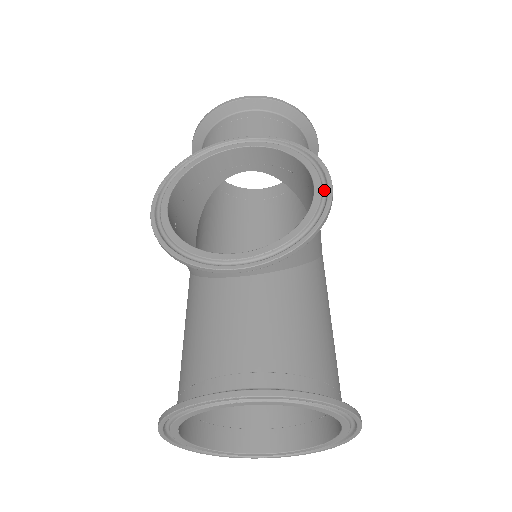
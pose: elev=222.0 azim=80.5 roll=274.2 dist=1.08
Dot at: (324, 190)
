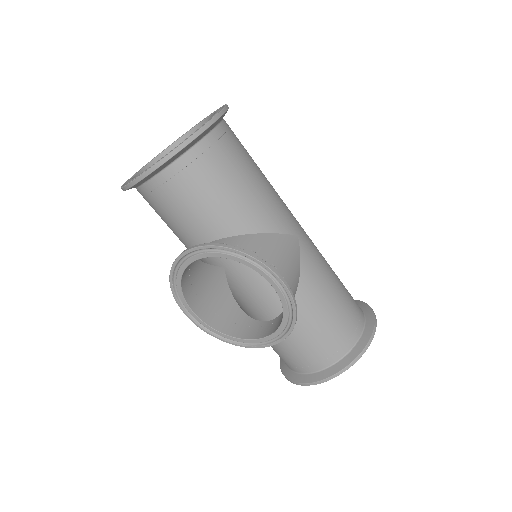
Dot at: (281, 286)
